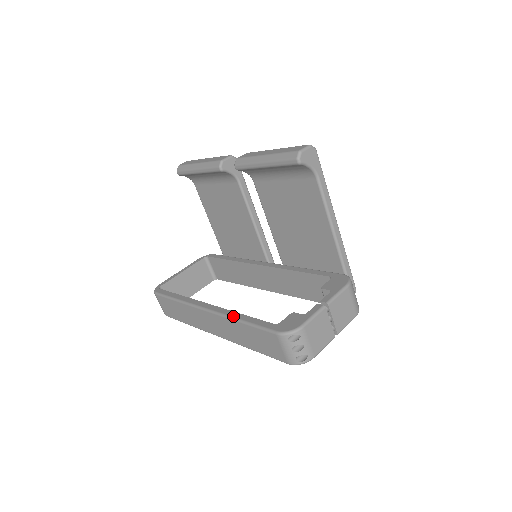
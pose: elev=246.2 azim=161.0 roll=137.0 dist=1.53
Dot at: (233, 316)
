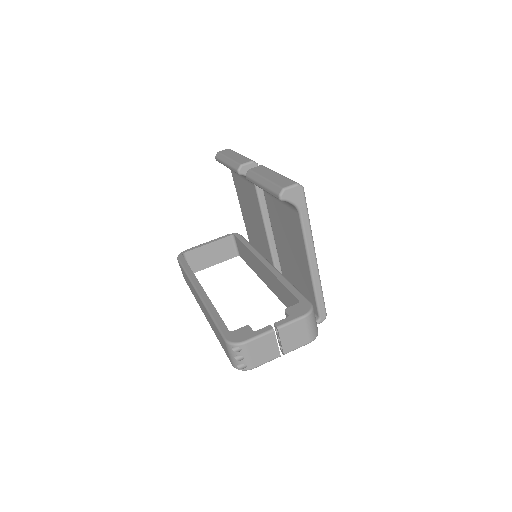
Dot at: (209, 308)
